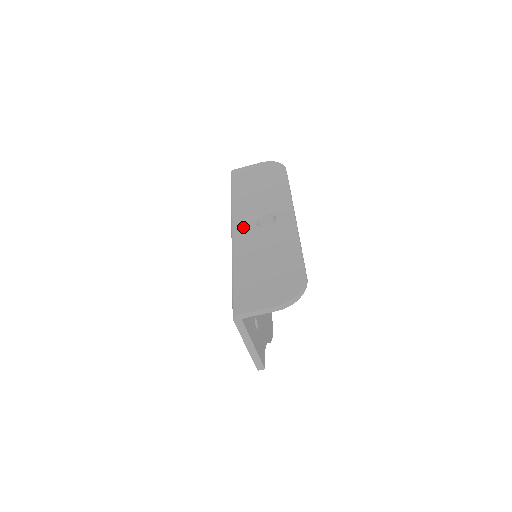
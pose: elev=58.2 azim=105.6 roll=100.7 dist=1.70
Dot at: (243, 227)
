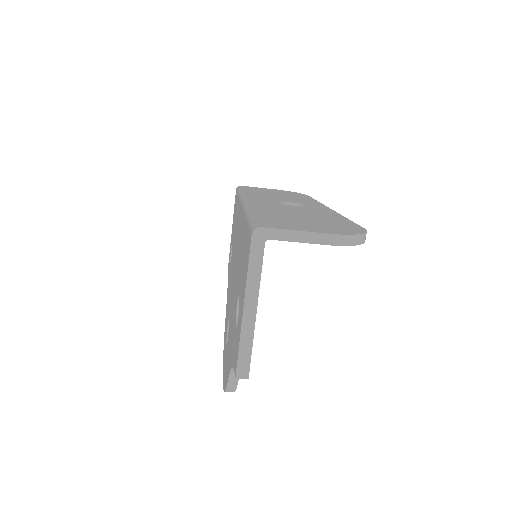
Dot at: (260, 200)
